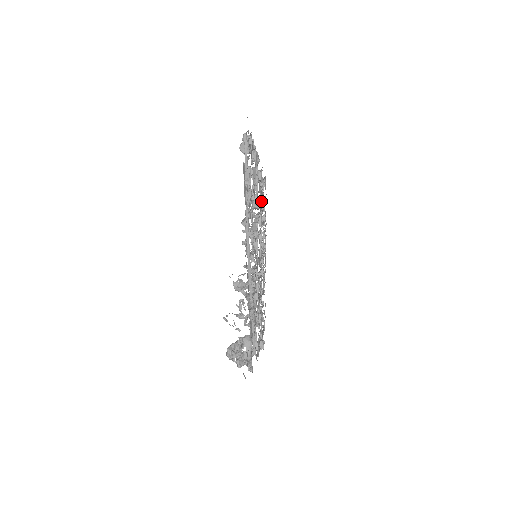
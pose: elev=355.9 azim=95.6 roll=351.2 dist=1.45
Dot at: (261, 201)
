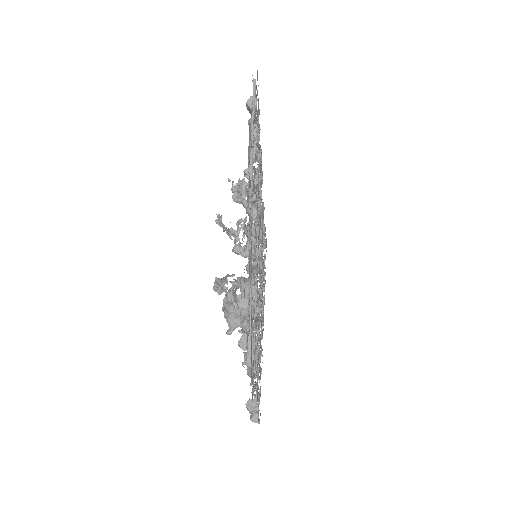
Dot at: (262, 227)
